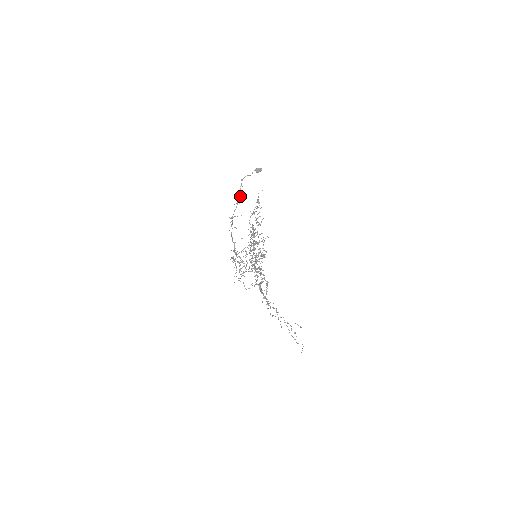
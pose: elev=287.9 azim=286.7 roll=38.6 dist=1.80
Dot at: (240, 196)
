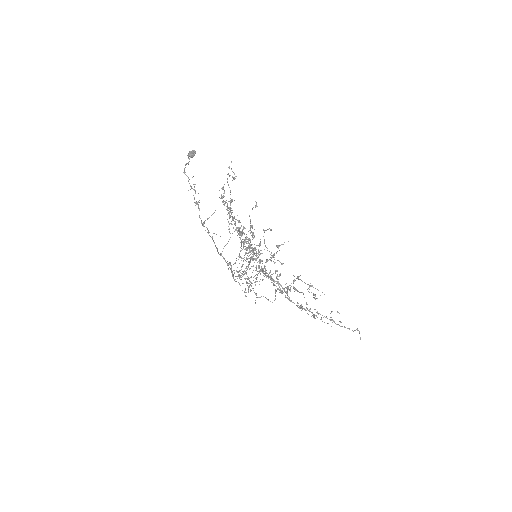
Dot at: (195, 192)
